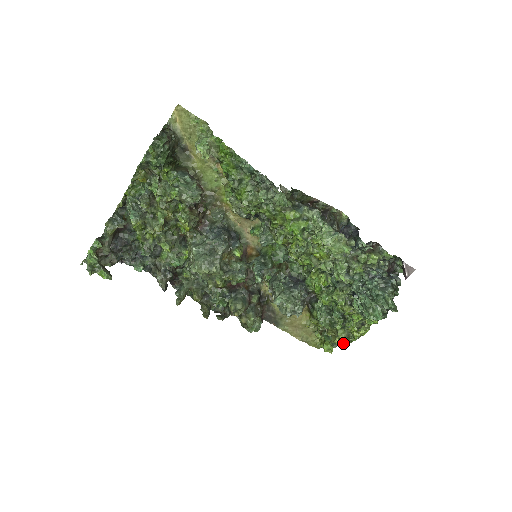
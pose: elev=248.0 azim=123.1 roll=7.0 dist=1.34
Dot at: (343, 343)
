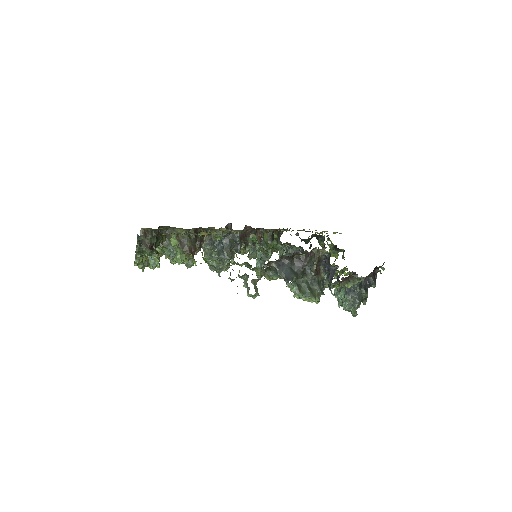
Dot at: occluded
